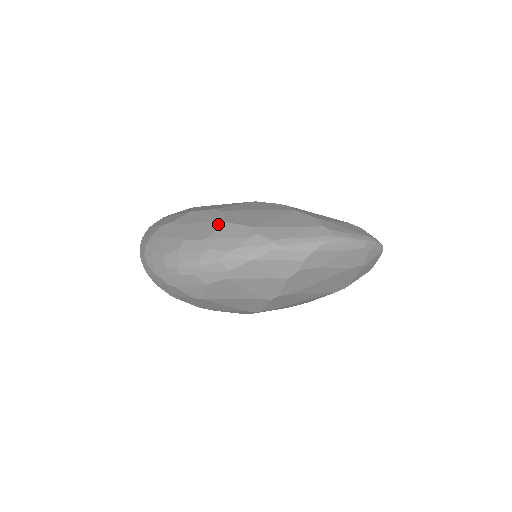
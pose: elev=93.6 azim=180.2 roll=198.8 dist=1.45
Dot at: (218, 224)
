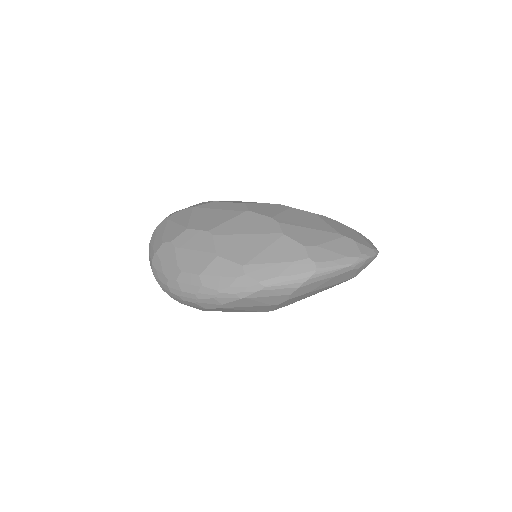
Dot at: (210, 257)
